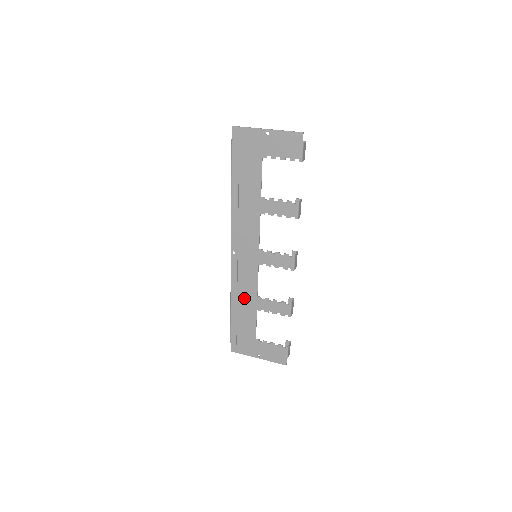
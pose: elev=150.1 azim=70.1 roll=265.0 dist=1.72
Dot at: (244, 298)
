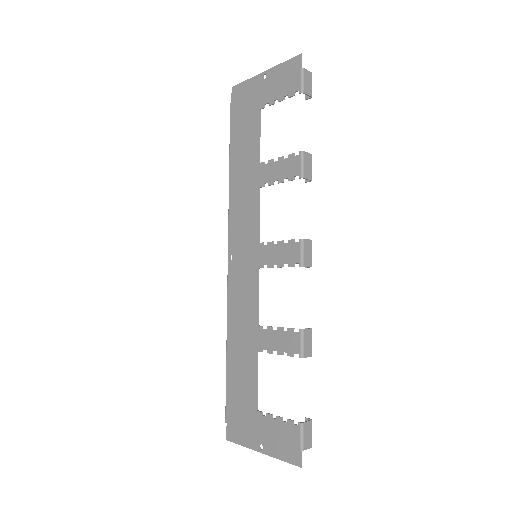
Dot at: (242, 332)
